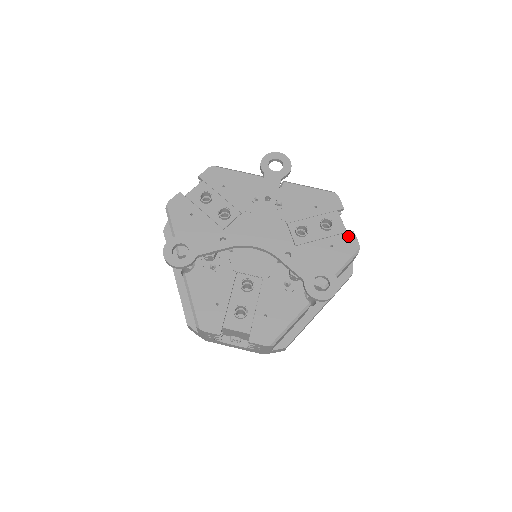
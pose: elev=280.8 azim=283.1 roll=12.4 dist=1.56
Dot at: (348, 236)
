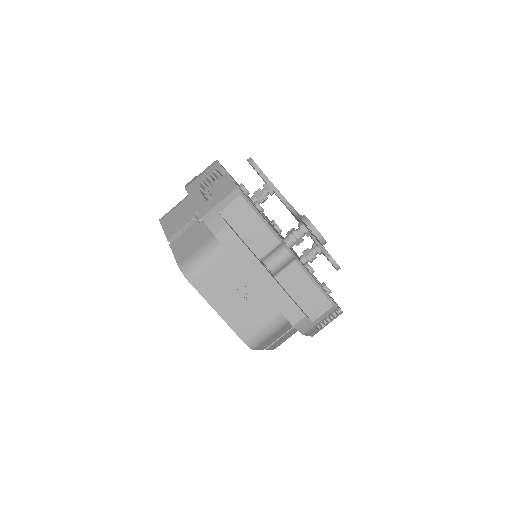
Dot at: (334, 302)
